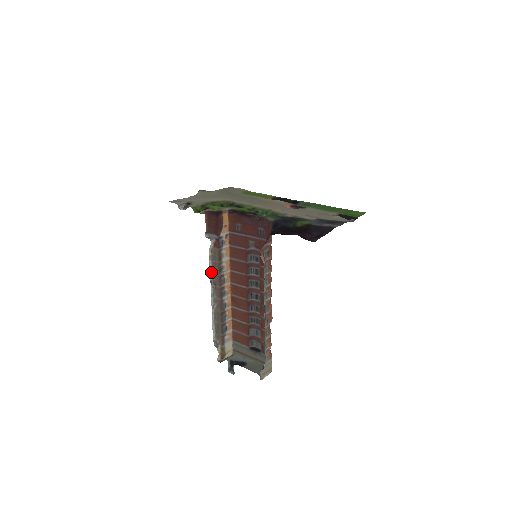
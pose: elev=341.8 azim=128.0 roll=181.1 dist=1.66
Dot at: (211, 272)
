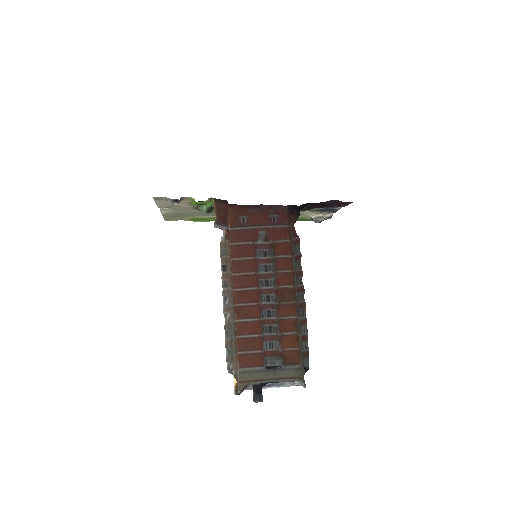
Dot at: occluded
